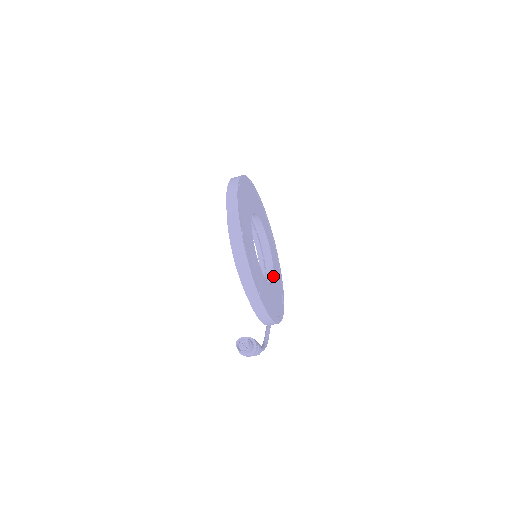
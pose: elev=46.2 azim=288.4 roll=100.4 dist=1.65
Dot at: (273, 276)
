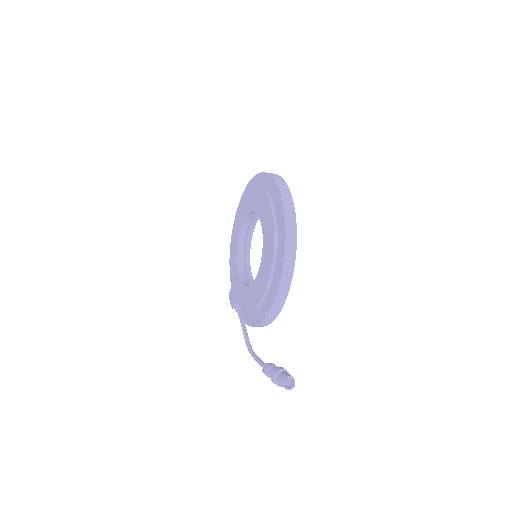
Dot at: occluded
